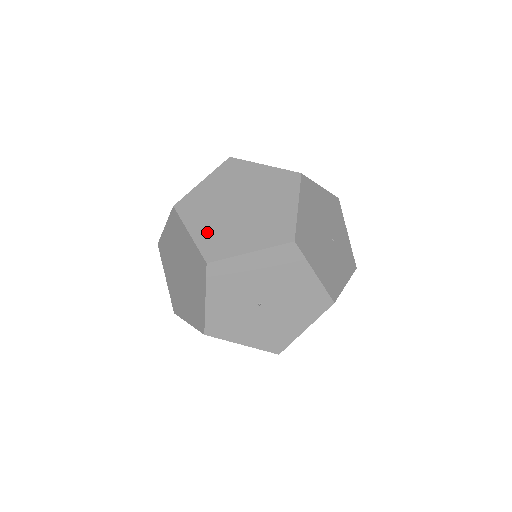
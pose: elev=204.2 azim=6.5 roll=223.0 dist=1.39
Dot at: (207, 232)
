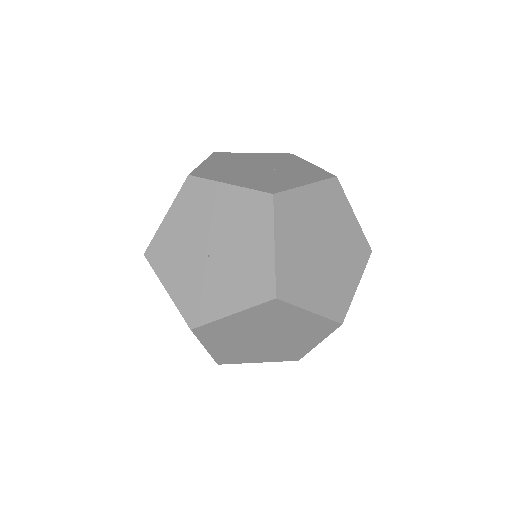
Dot at: occluded
